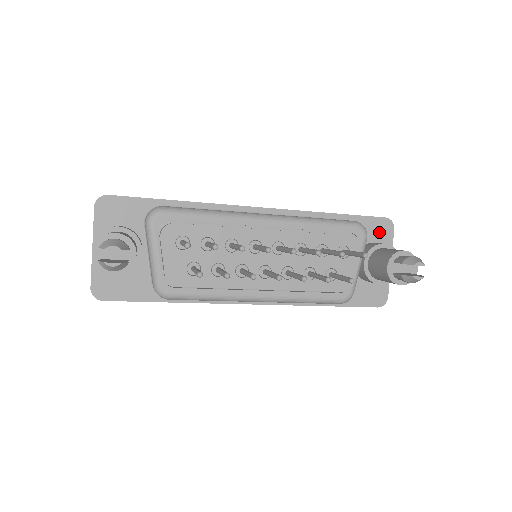
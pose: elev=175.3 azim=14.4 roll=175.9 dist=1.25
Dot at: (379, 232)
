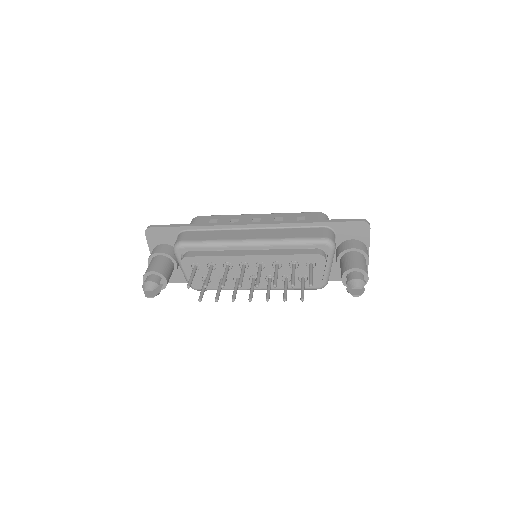
Dot at: (356, 232)
